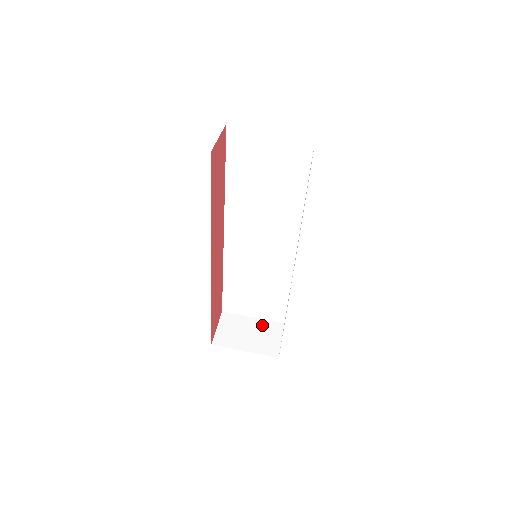
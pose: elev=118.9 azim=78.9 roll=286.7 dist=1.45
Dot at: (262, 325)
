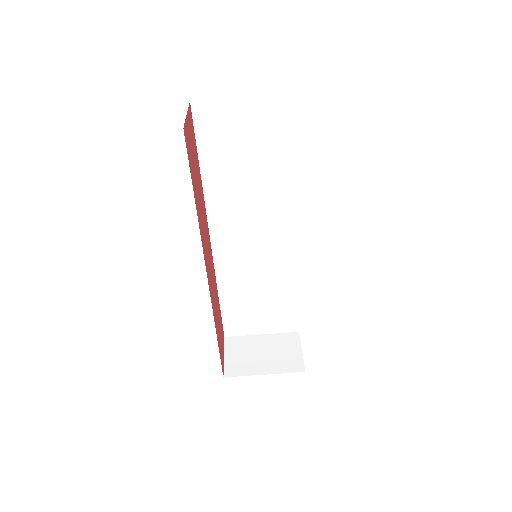
Dot at: (274, 340)
